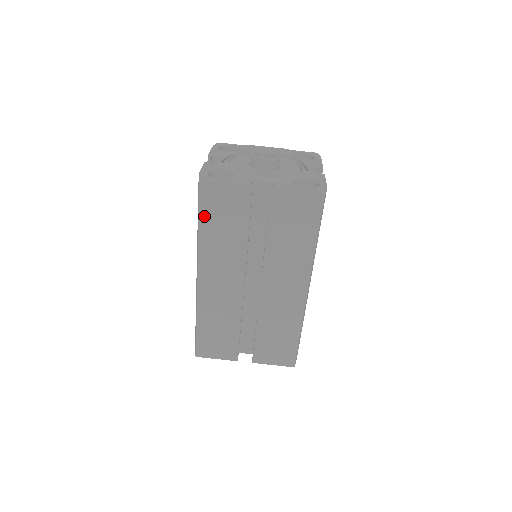
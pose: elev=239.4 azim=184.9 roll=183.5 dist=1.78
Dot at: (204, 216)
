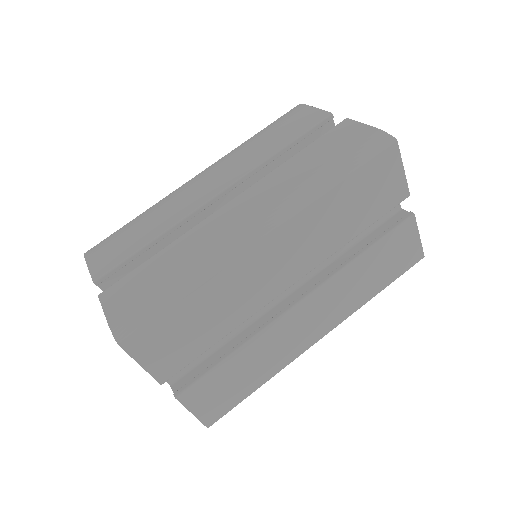
Dot at: (357, 176)
